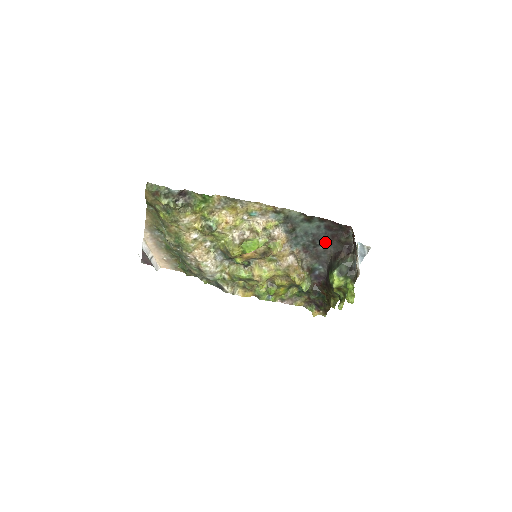
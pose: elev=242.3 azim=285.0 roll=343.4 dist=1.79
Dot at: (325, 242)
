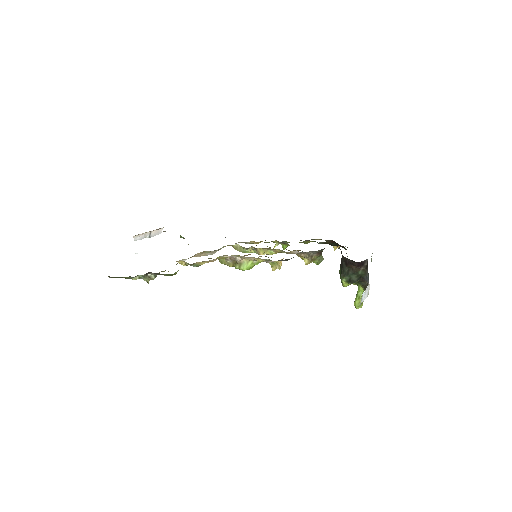
Dot at: occluded
